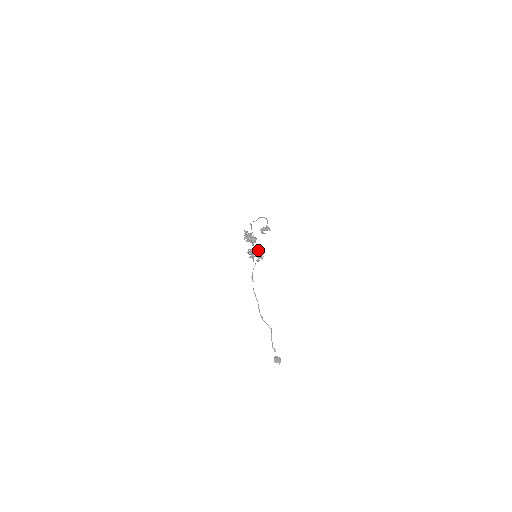
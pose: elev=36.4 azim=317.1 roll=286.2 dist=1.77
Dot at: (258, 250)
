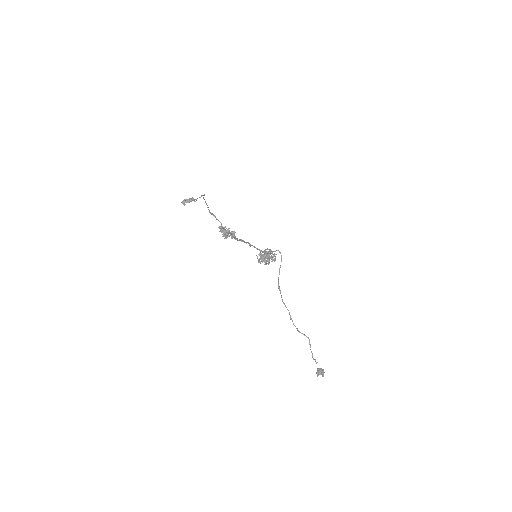
Dot at: (268, 253)
